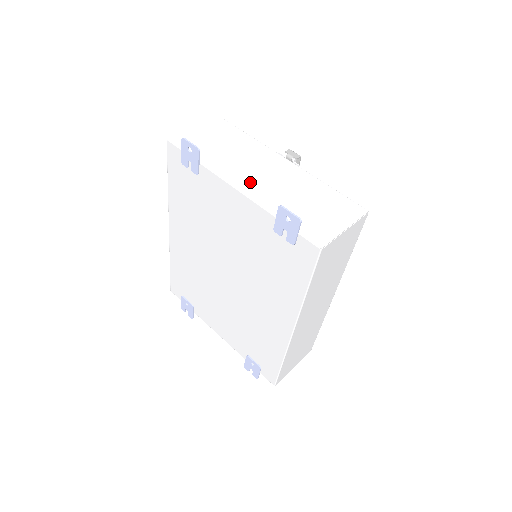
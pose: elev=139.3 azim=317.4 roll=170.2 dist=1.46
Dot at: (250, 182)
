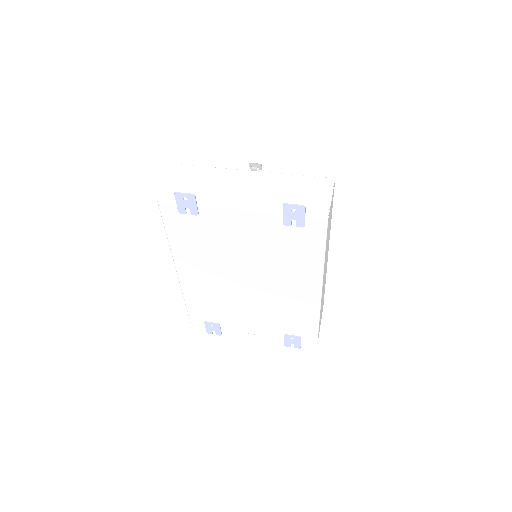
Dot at: (244, 200)
